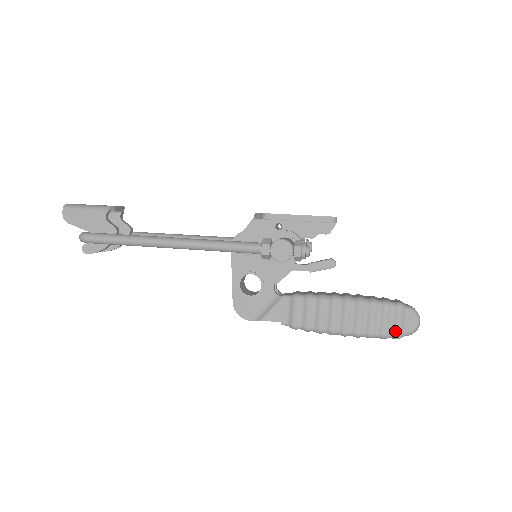
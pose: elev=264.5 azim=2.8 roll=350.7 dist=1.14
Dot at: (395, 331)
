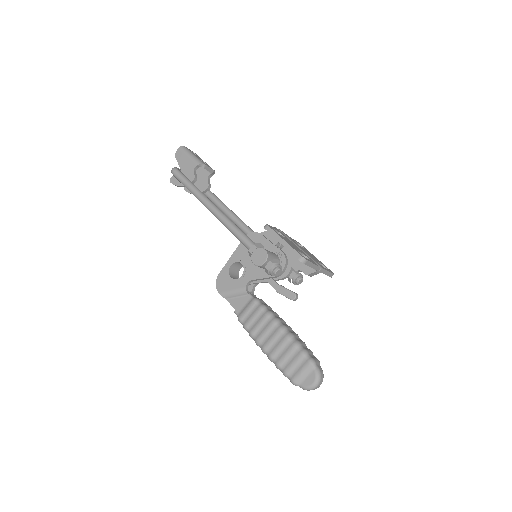
Dot at: (294, 376)
